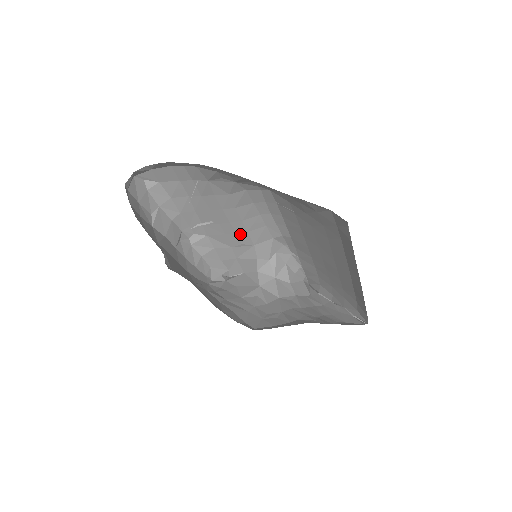
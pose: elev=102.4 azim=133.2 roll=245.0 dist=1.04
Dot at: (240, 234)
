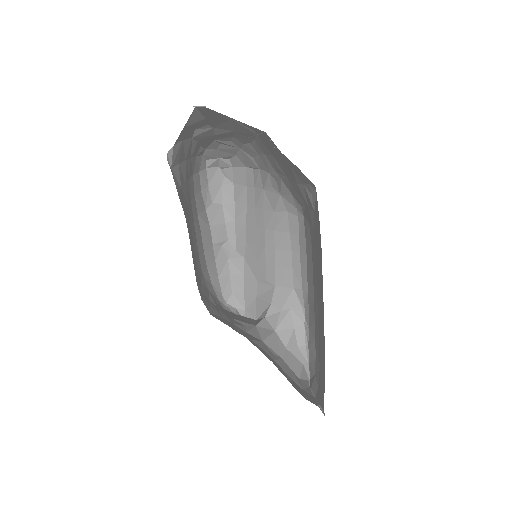
Dot at: (269, 266)
